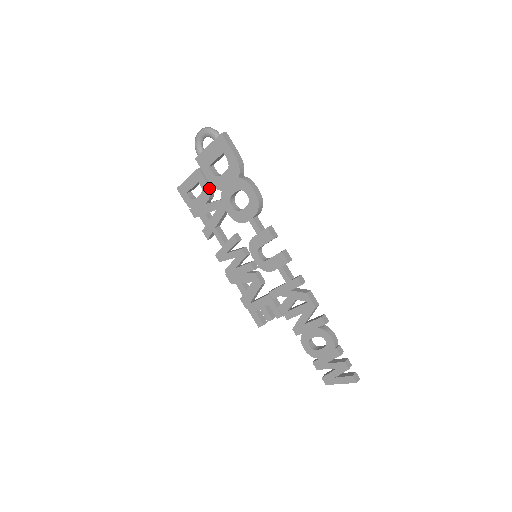
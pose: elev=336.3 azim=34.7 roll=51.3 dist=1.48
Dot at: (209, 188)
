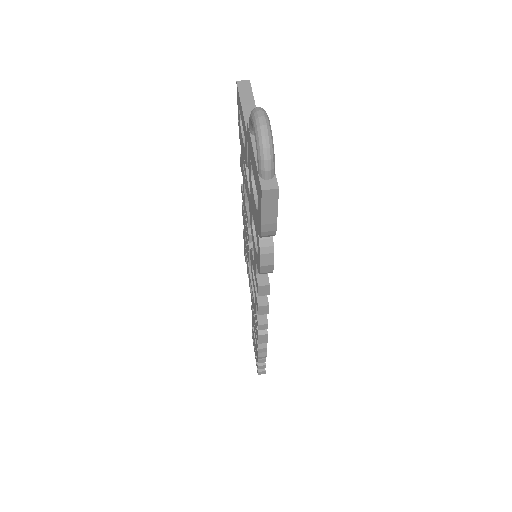
Dot at: (247, 164)
